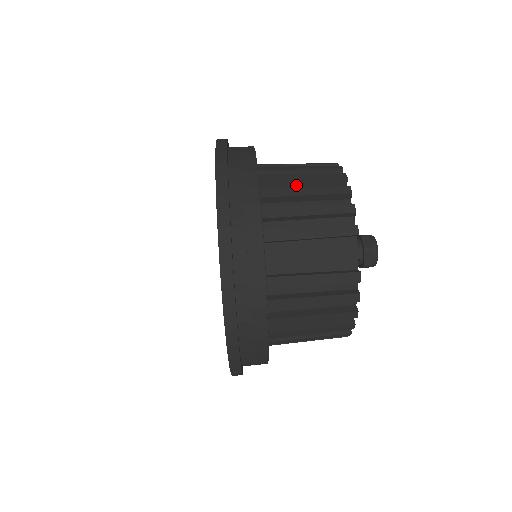
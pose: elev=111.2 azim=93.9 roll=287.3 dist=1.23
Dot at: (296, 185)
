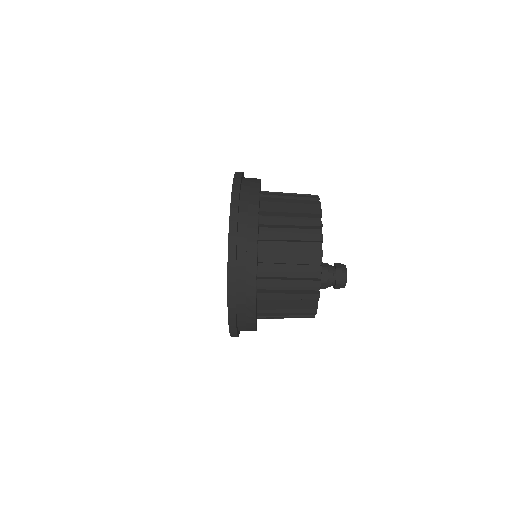
Dot at: occluded
